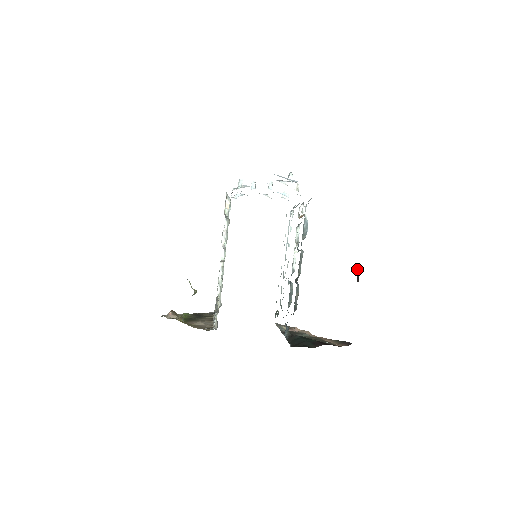
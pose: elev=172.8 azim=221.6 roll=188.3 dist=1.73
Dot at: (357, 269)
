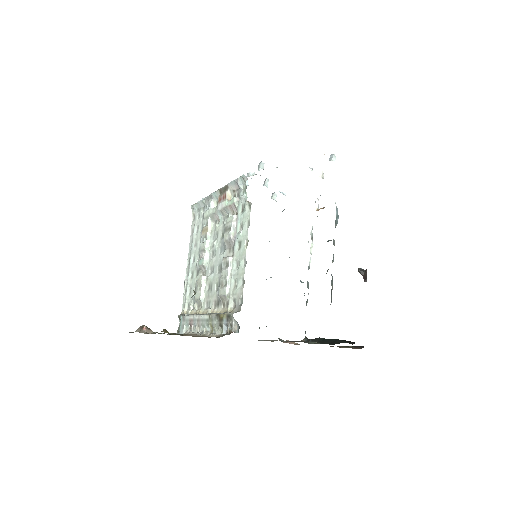
Dot at: (363, 269)
